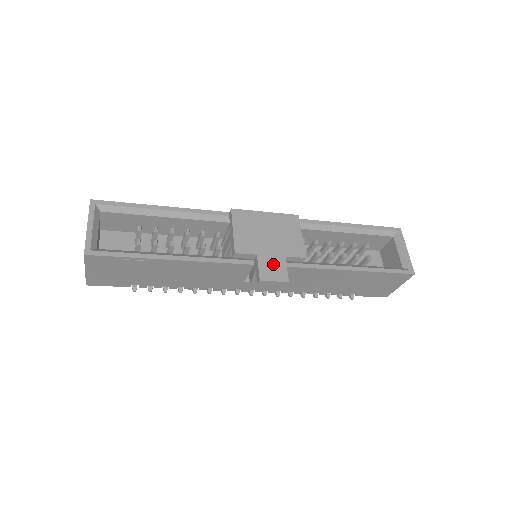
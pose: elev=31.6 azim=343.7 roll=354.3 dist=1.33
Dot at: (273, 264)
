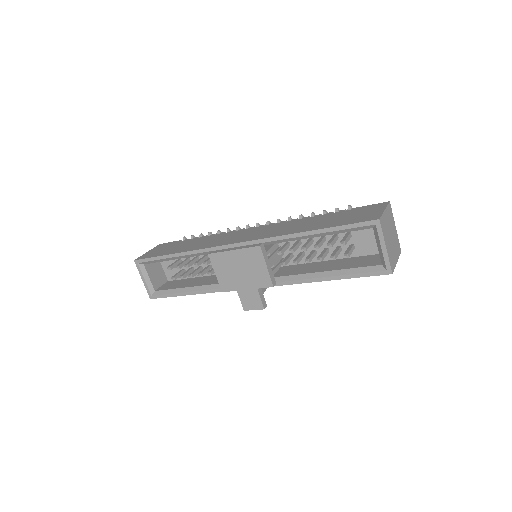
Dot at: (250, 297)
